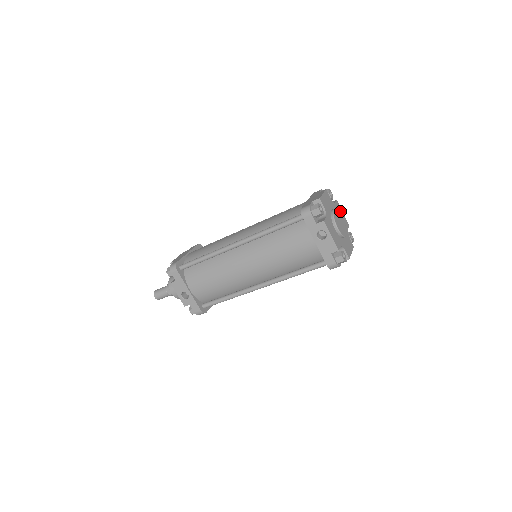
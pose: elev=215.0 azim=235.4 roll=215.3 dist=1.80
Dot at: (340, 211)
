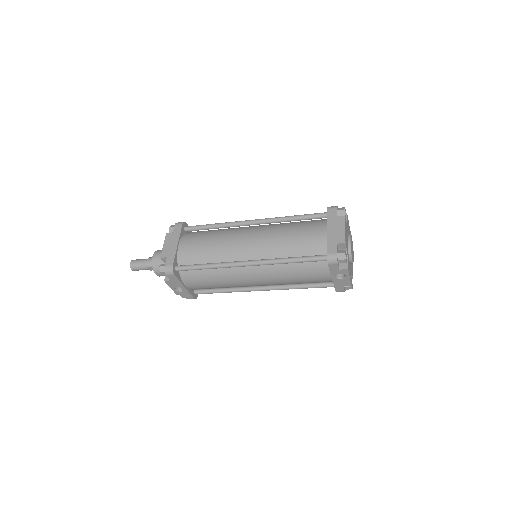
Dot at: (348, 224)
